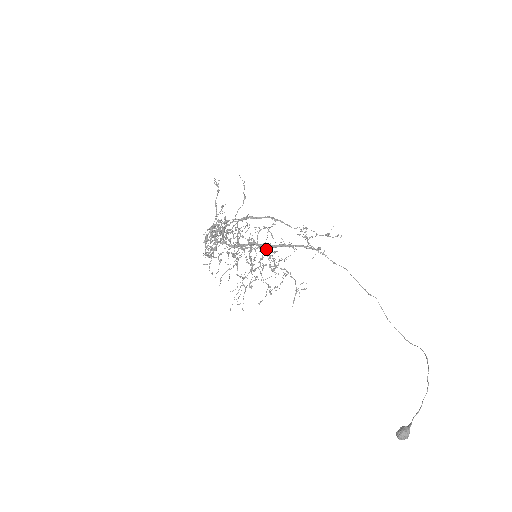
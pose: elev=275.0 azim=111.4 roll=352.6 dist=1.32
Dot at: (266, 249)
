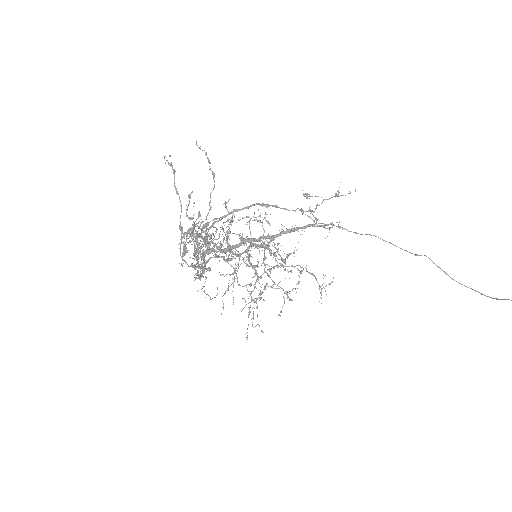
Dot at: occluded
